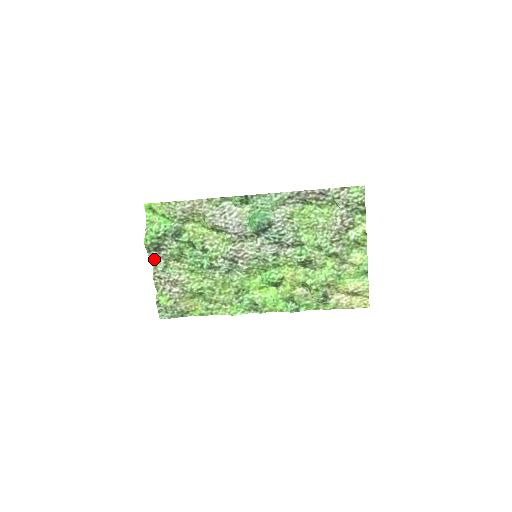
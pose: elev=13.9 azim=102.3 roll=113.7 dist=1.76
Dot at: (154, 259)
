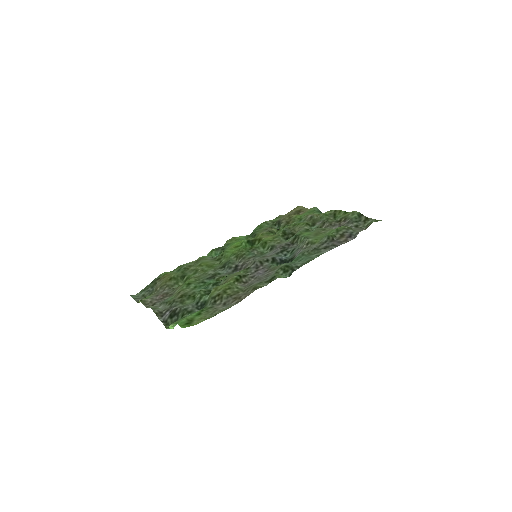
Dot at: (161, 313)
